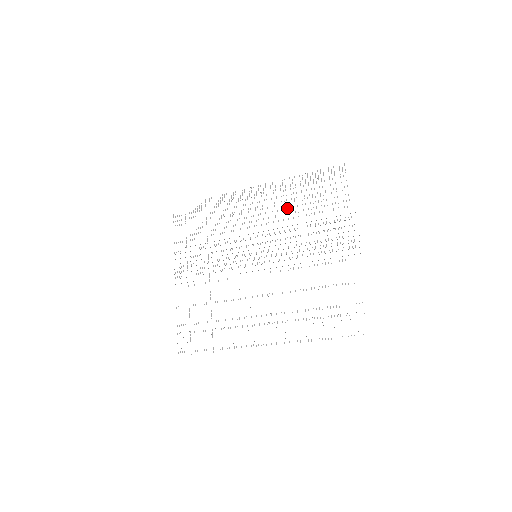
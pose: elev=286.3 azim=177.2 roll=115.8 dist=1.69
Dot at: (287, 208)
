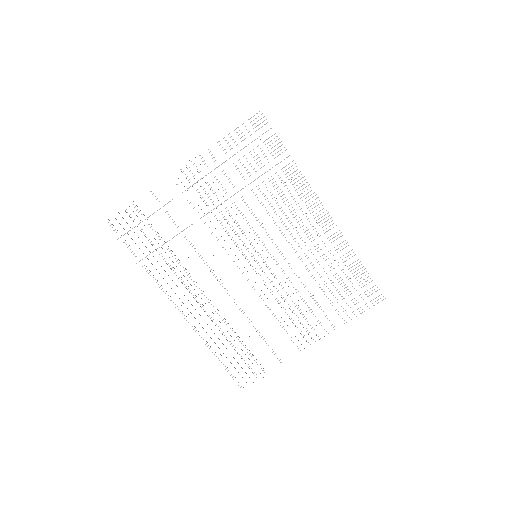
Dot at: occluded
